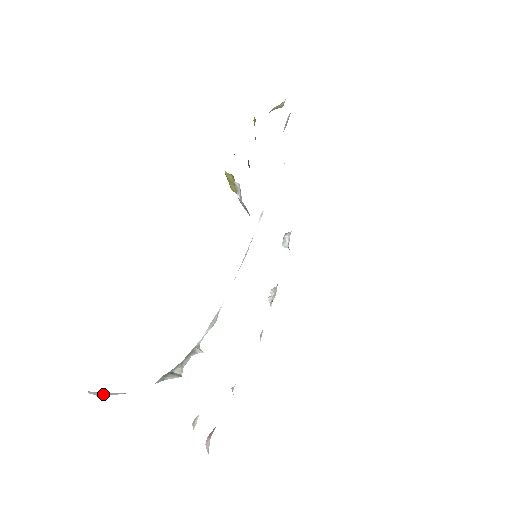
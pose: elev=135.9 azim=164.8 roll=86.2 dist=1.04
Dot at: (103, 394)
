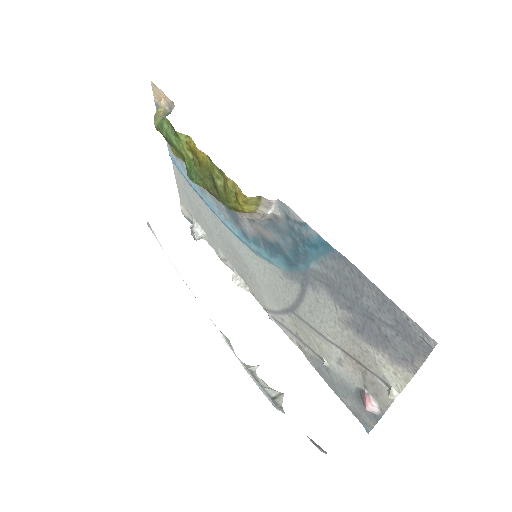
Dot at: (318, 448)
